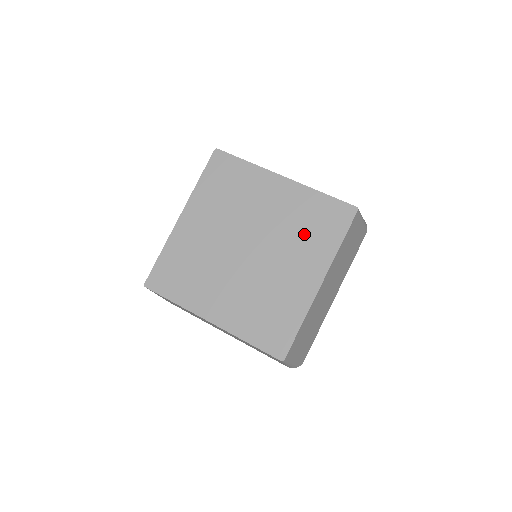
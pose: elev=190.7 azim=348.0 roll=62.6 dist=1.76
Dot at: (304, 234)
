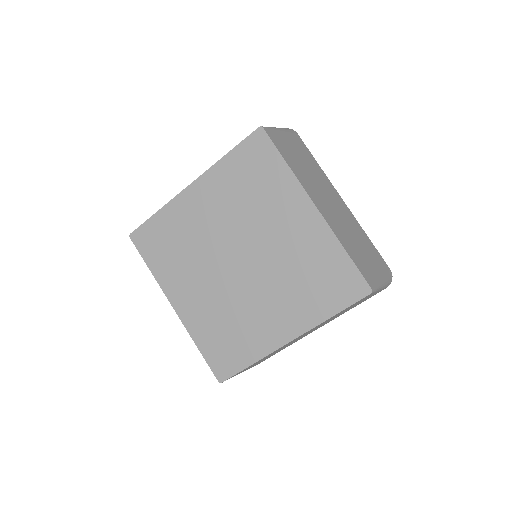
Dot at: (302, 283)
